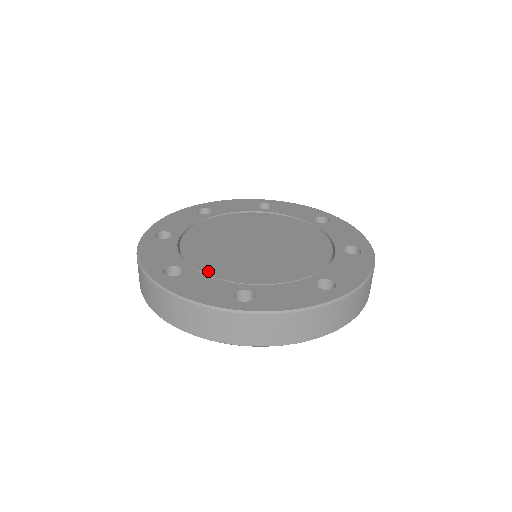
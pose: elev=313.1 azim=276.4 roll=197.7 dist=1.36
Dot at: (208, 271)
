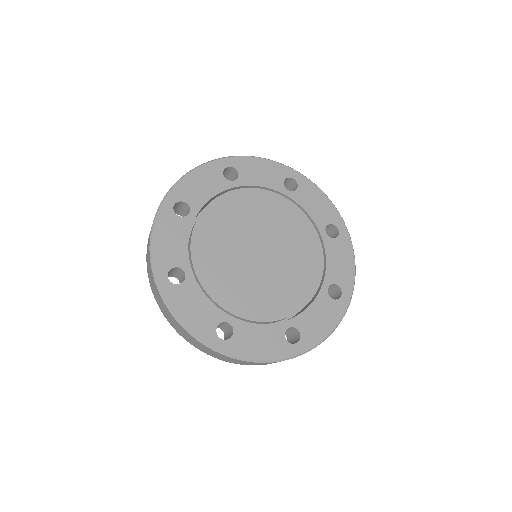
Dot at: (250, 316)
